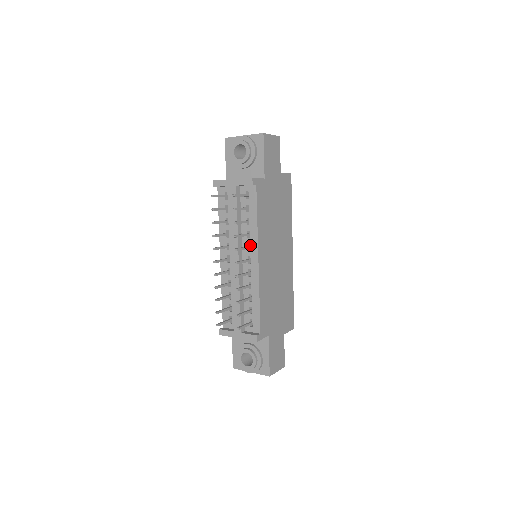
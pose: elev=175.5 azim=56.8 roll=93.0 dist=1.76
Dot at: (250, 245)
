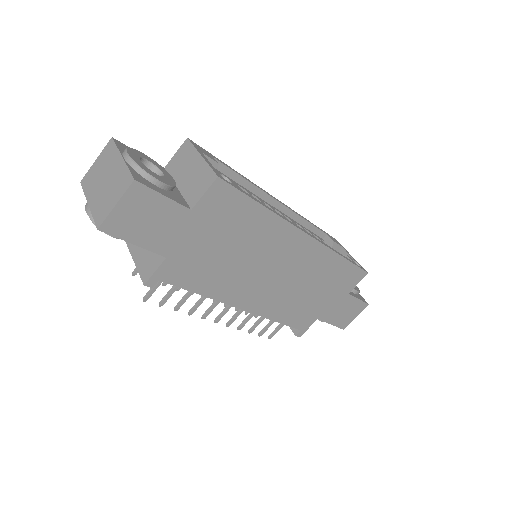
Dot at: occluded
